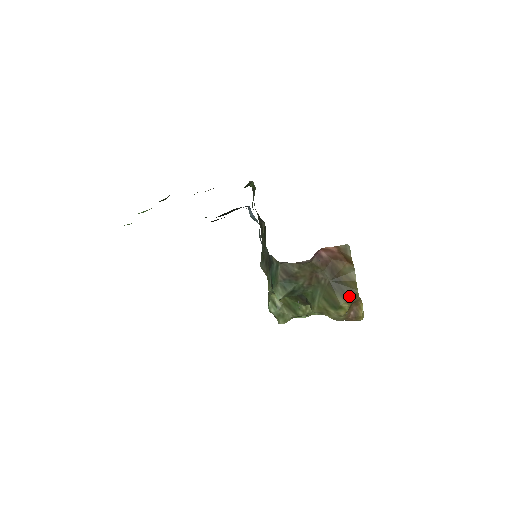
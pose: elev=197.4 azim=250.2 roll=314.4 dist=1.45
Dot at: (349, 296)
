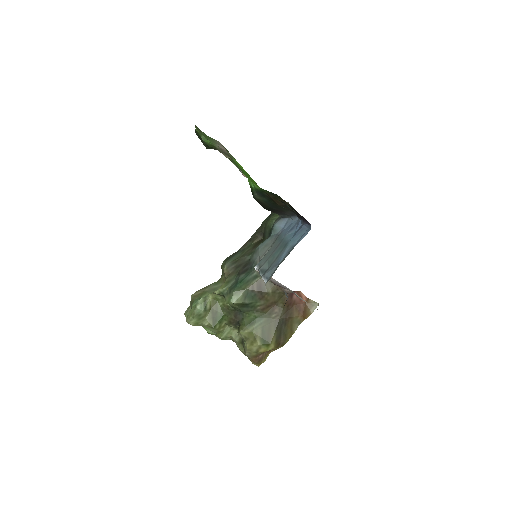
Dot at: (280, 341)
